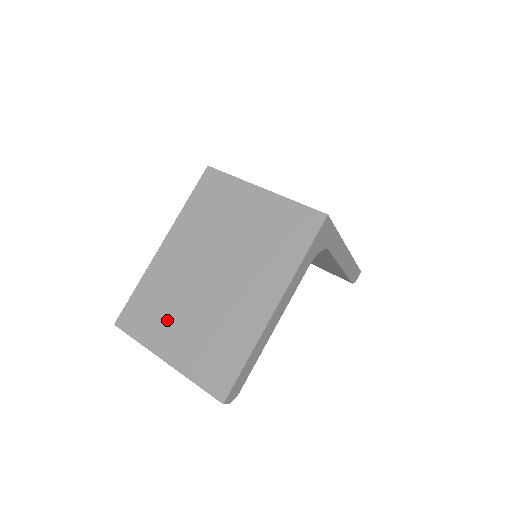
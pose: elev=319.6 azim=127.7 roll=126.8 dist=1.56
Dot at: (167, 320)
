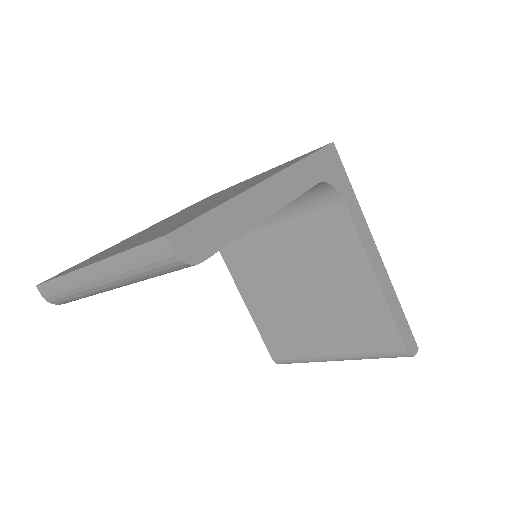
Dot at: occluded
